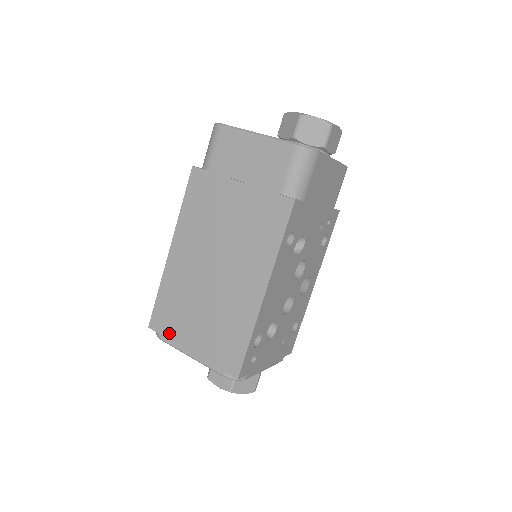
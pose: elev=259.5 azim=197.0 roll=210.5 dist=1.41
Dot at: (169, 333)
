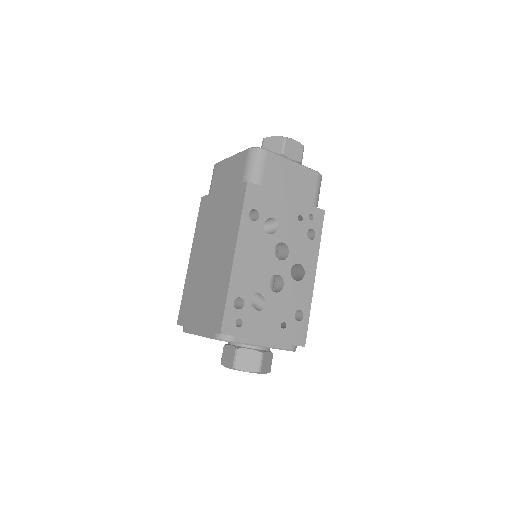
Dot at: (186, 321)
